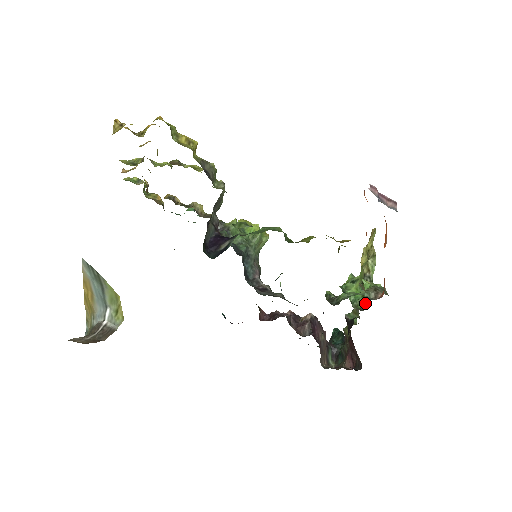
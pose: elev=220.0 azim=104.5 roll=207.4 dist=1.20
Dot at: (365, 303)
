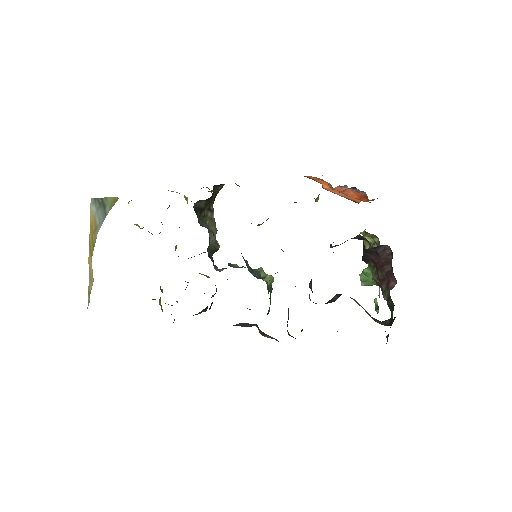
Dot at: occluded
